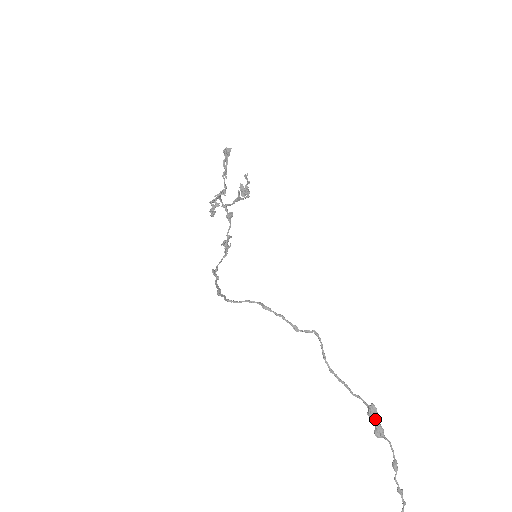
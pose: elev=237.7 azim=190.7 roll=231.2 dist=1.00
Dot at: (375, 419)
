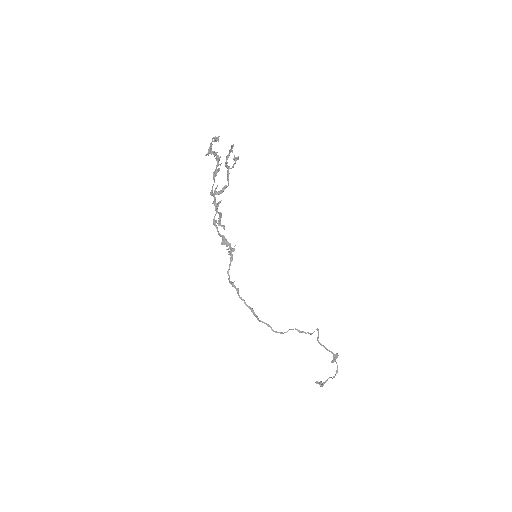
Dot at: occluded
